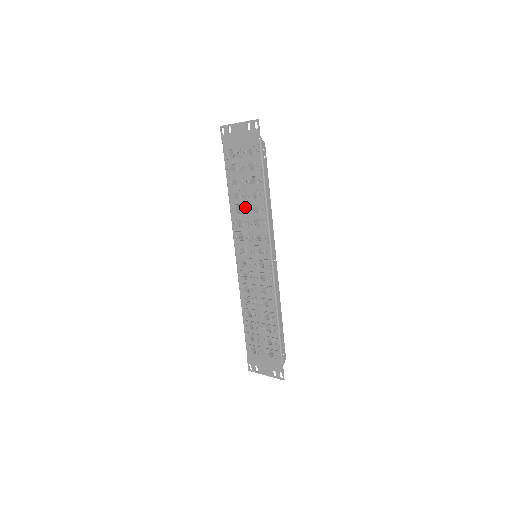
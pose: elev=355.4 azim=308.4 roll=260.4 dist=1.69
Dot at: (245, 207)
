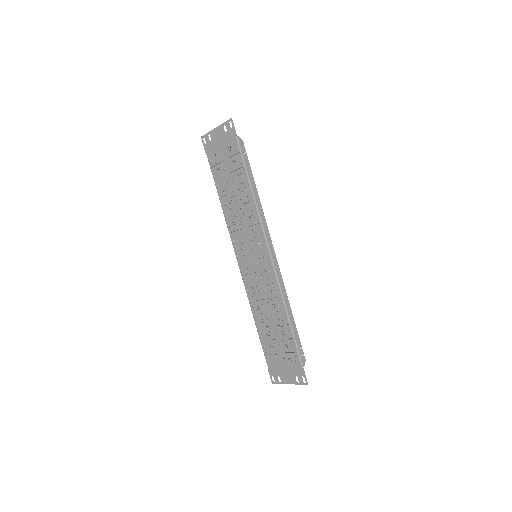
Dot at: (236, 208)
